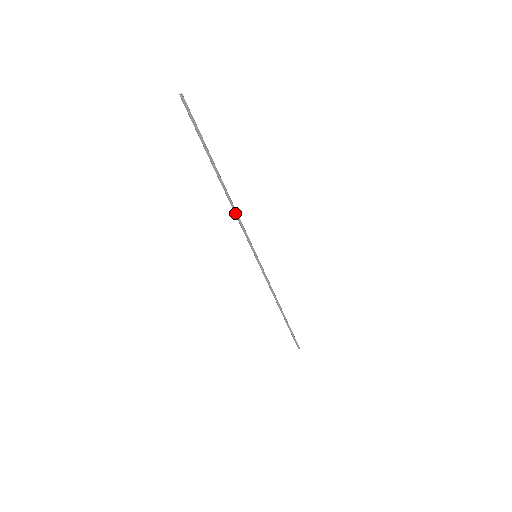
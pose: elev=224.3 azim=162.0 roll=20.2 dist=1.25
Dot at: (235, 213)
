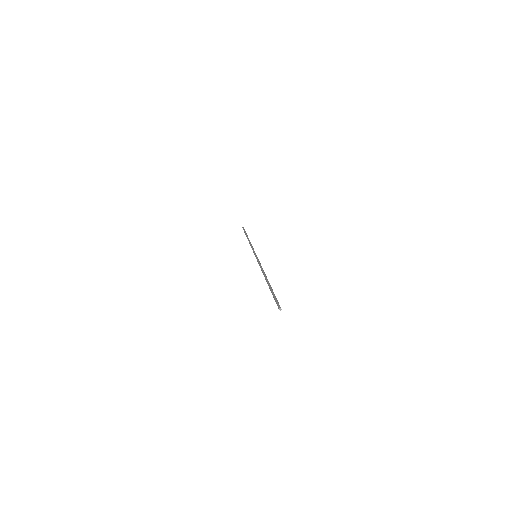
Dot at: (261, 270)
